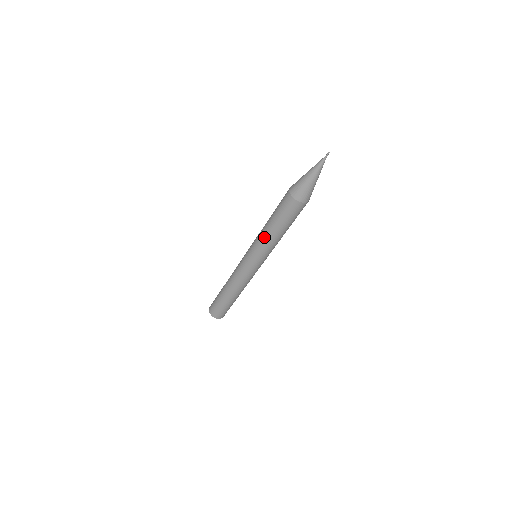
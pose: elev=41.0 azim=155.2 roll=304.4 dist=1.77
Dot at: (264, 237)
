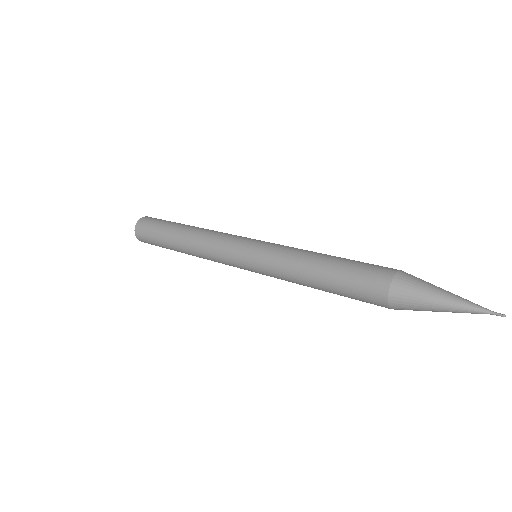
Dot at: occluded
